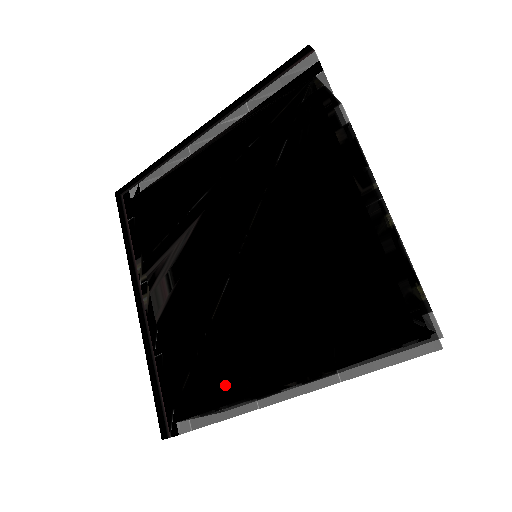
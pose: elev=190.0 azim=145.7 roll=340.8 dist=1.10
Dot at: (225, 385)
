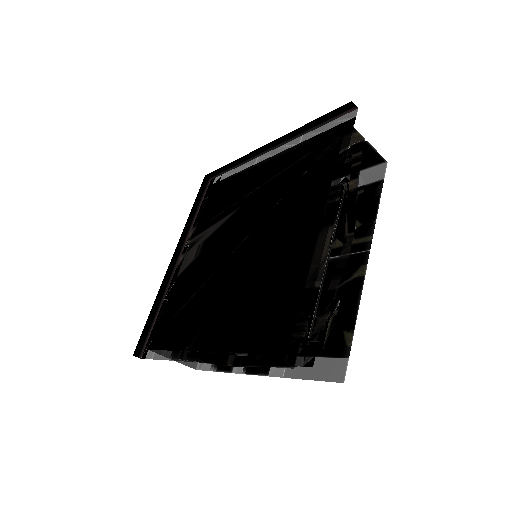
Dot at: (182, 336)
